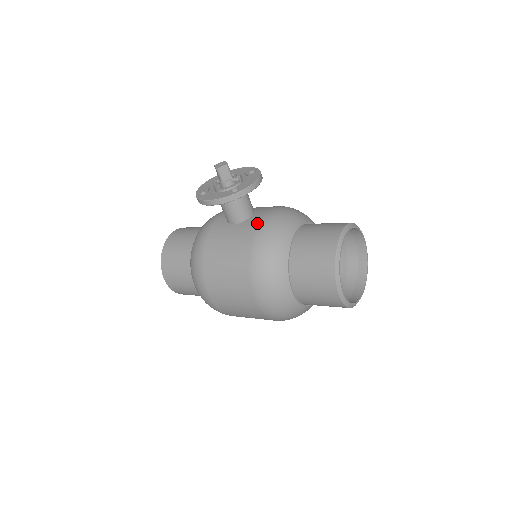
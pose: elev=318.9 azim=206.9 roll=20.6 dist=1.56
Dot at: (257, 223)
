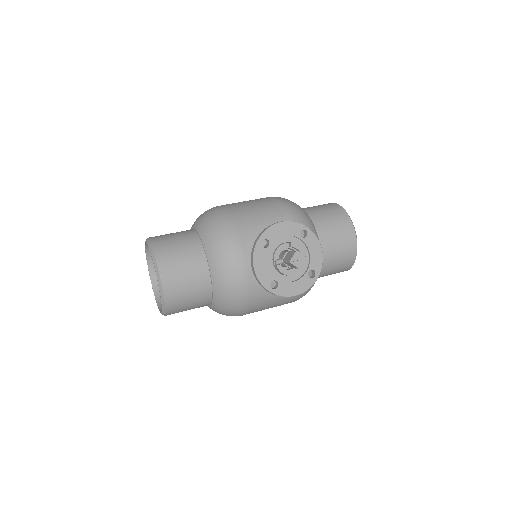
Dot at: occluded
